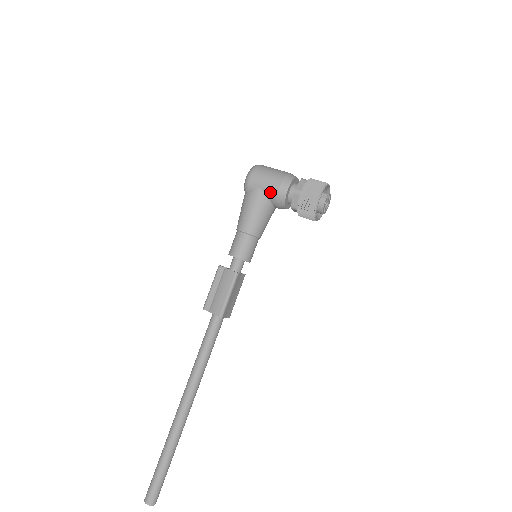
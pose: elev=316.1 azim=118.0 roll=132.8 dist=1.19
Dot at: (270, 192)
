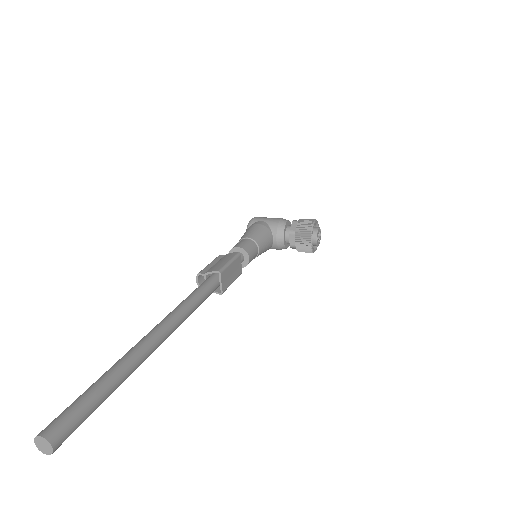
Dot at: (272, 222)
